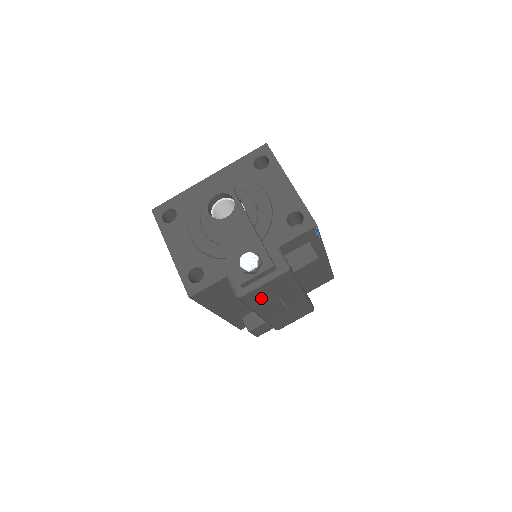
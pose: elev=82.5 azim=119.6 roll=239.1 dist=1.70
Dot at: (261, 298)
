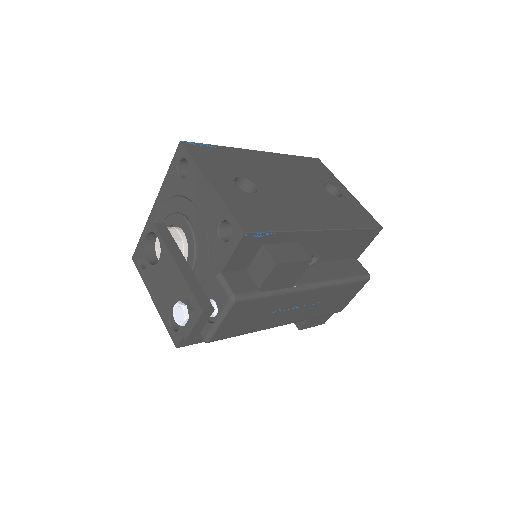
Dot at: (245, 325)
